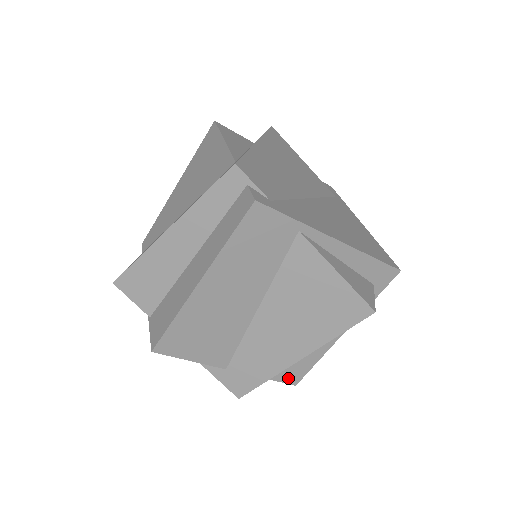
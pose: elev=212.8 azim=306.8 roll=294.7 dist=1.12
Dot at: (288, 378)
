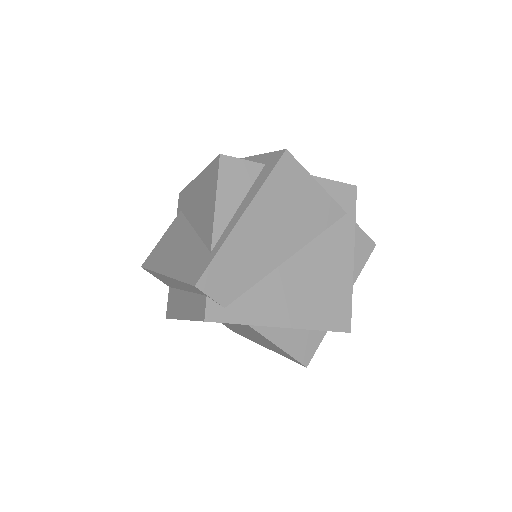
Dot at: occluded
